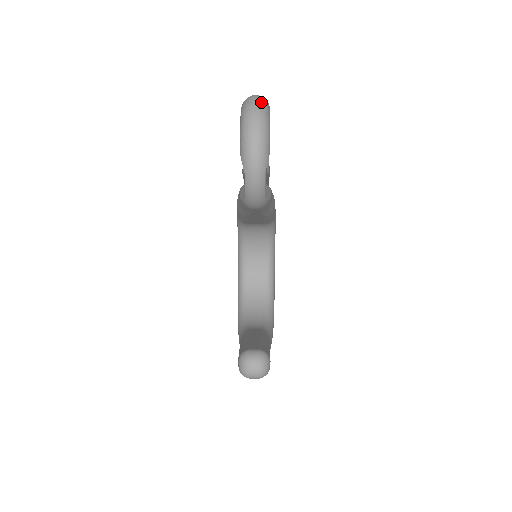
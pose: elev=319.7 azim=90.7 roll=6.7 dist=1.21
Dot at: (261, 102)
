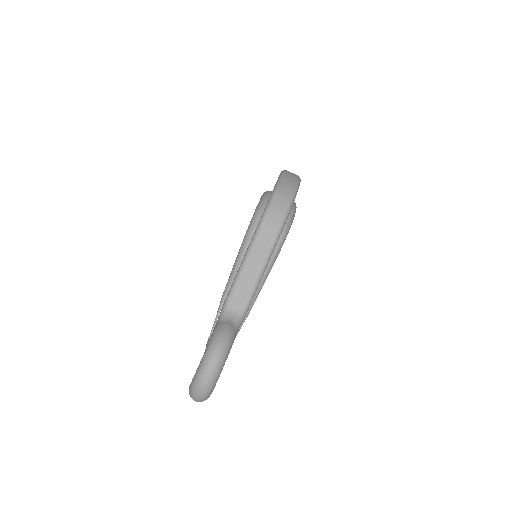
Dot at: (202, 398)
